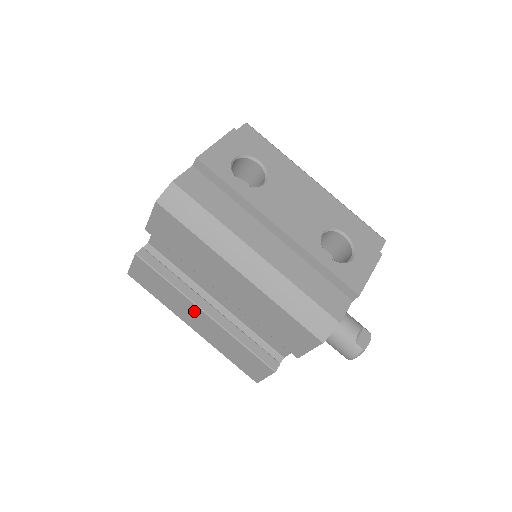
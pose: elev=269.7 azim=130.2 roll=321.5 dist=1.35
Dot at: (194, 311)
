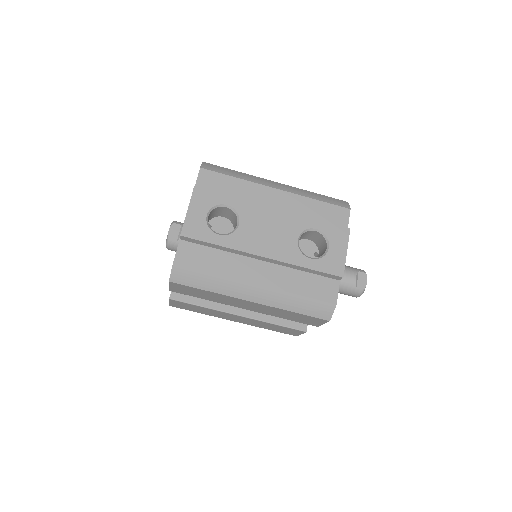
Dot at: (230, 316)
